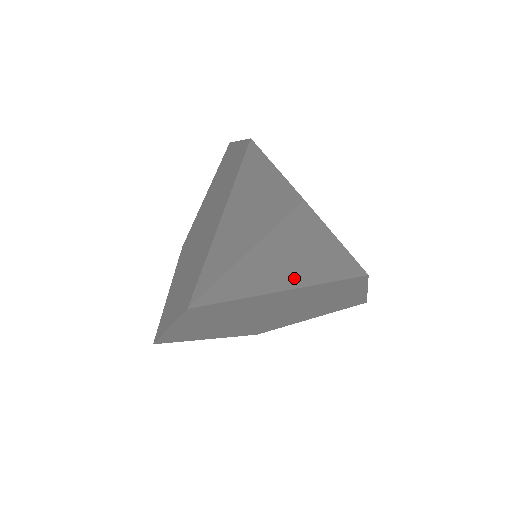
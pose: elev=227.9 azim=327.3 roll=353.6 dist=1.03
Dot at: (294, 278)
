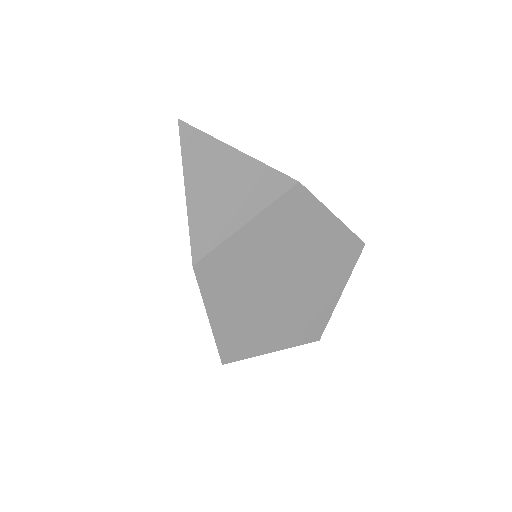
Dot at: (243, 202)
